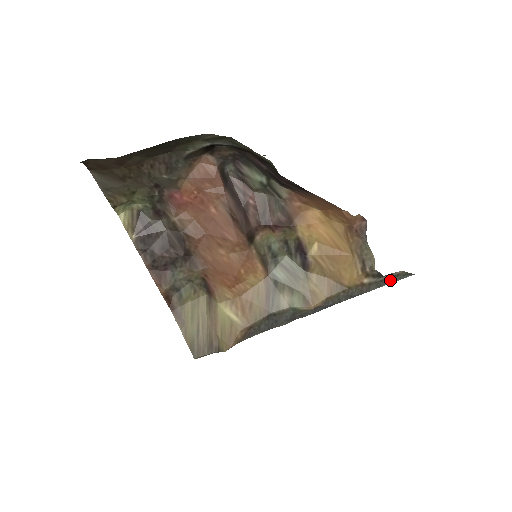
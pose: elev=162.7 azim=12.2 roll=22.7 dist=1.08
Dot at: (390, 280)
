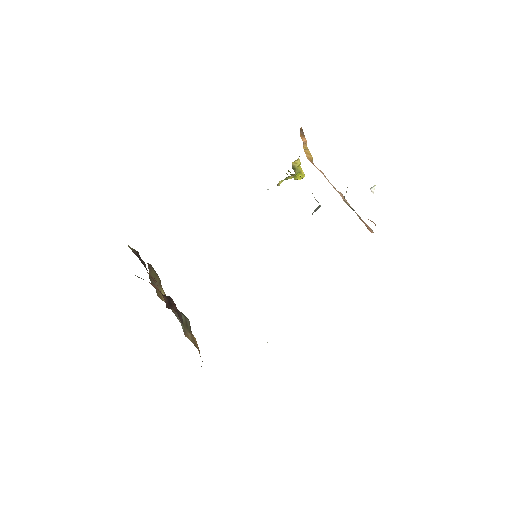
Dot at: occluded
